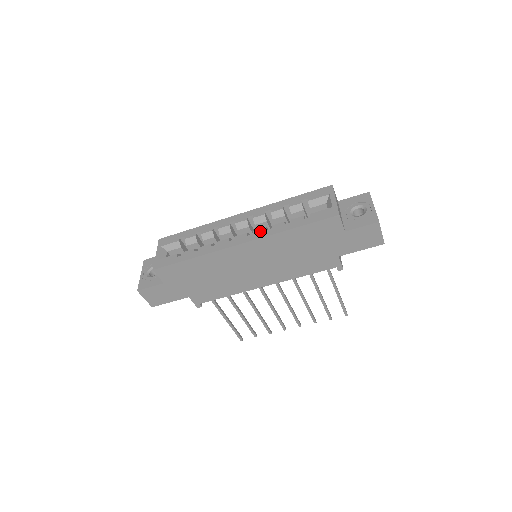
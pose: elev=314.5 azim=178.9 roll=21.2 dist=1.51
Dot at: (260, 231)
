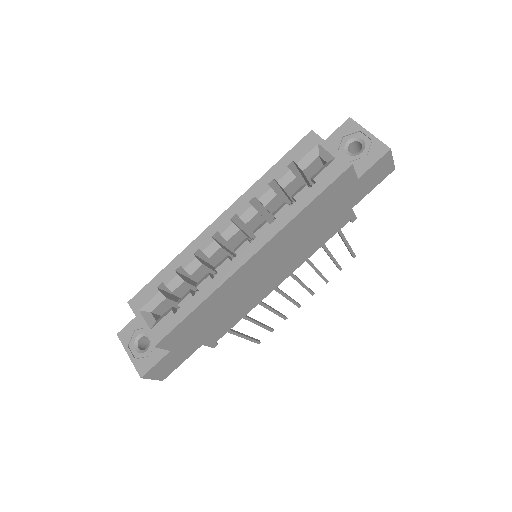
Dot at: (264, 230)
